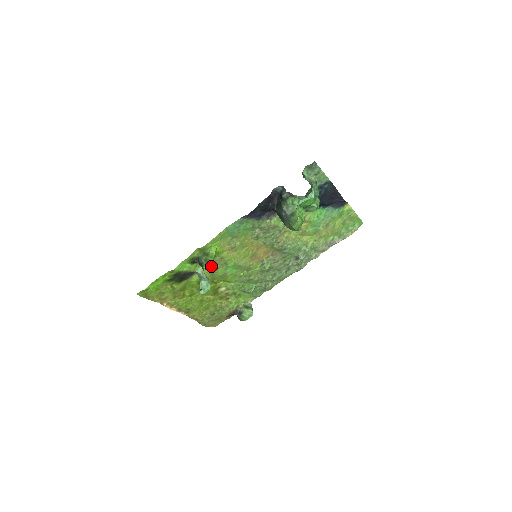
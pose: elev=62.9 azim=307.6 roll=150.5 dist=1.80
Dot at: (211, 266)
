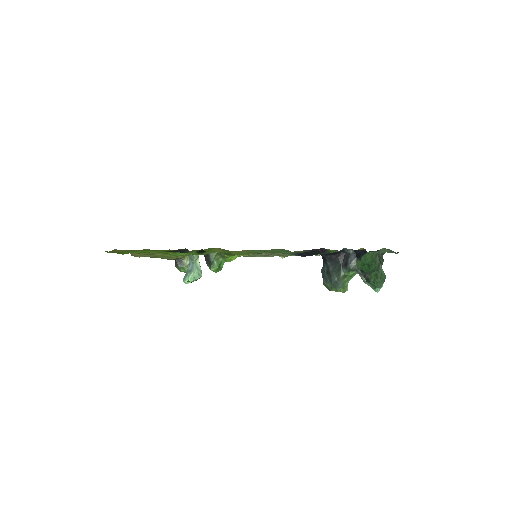
Dot at: (220, 270)
